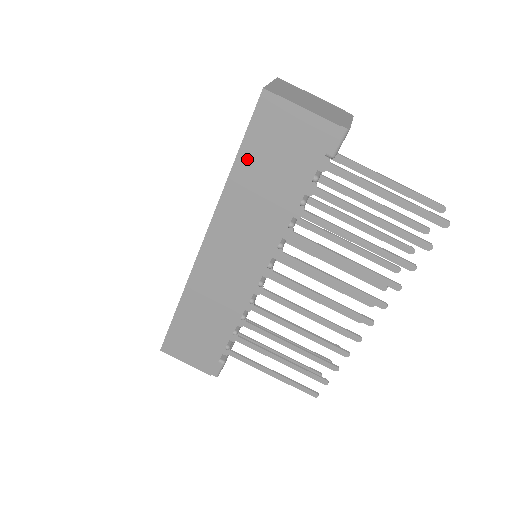
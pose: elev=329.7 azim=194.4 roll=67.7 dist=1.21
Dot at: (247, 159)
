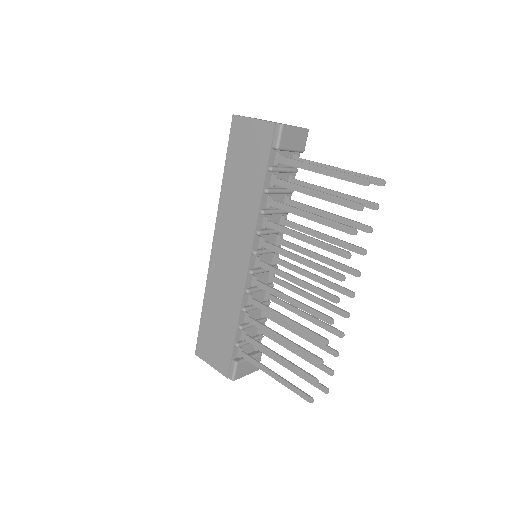
Dot at: (230, 166)
